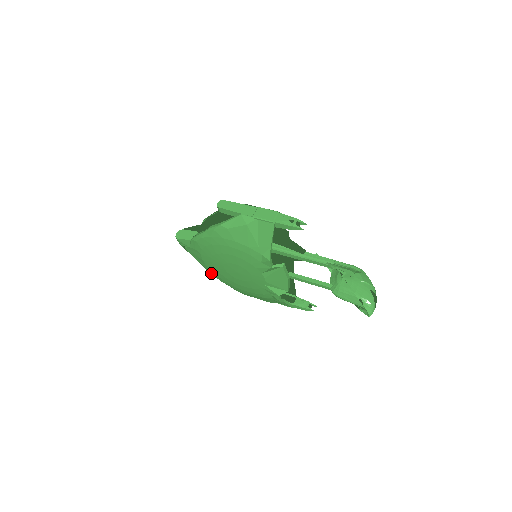
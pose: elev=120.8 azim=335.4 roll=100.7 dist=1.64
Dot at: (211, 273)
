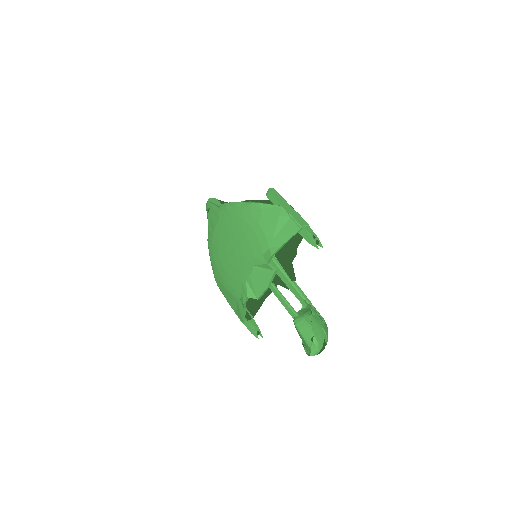
Dot at: (210, 245)
